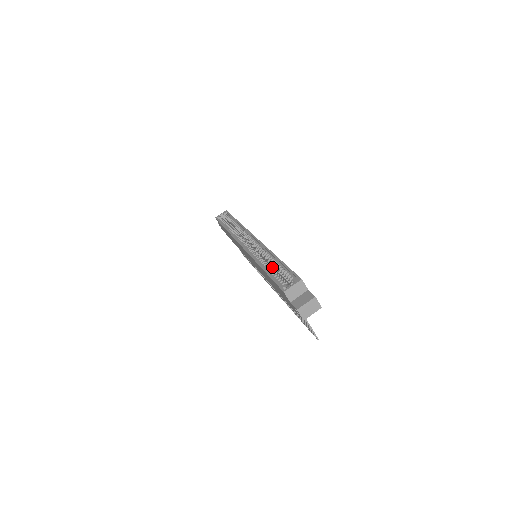
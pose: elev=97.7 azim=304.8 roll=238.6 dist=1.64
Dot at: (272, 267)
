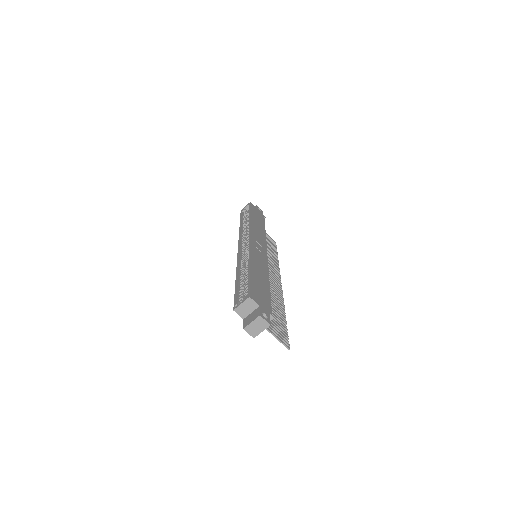
Dot at: occluded
